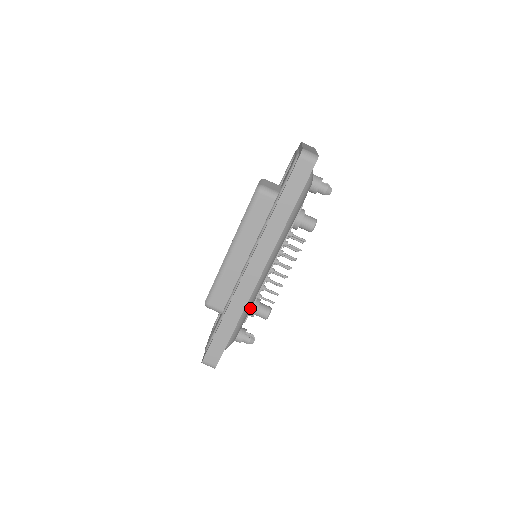
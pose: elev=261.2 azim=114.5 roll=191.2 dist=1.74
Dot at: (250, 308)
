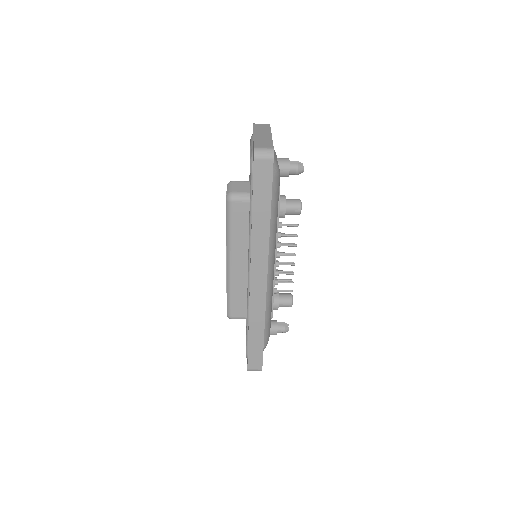
Dot at: (271, 306)
